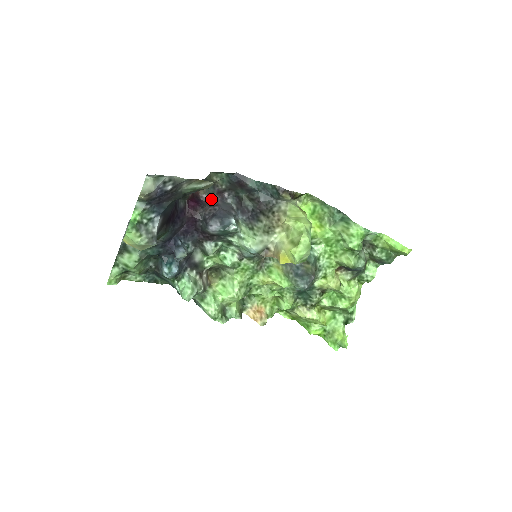
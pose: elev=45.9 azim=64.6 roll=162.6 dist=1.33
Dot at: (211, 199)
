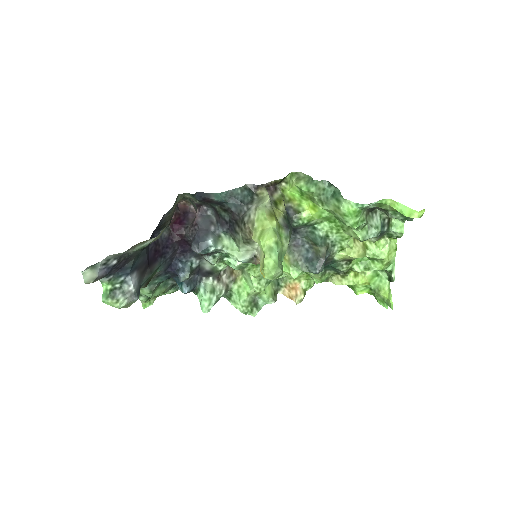
Dot at: occluded
